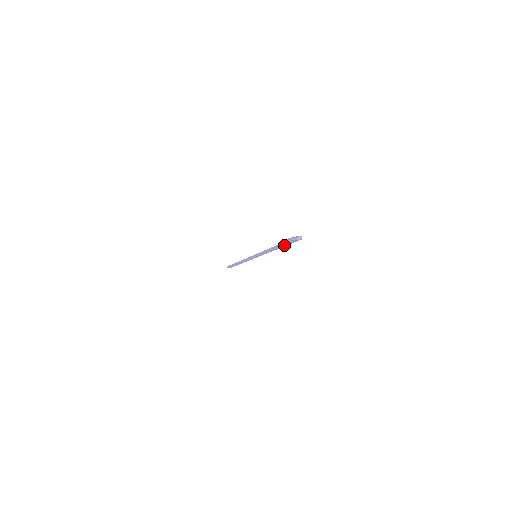
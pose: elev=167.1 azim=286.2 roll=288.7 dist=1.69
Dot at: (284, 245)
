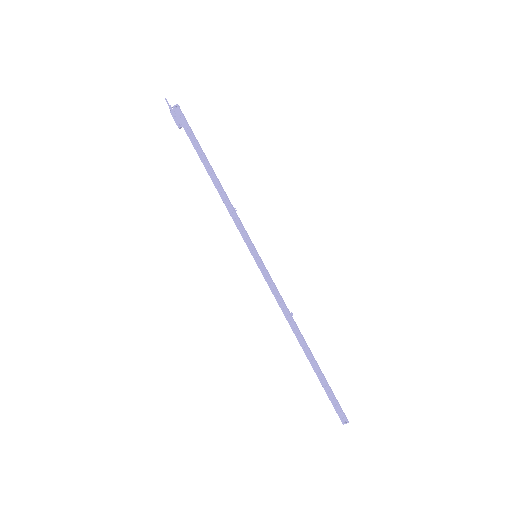
Dot at: (196, 147)
